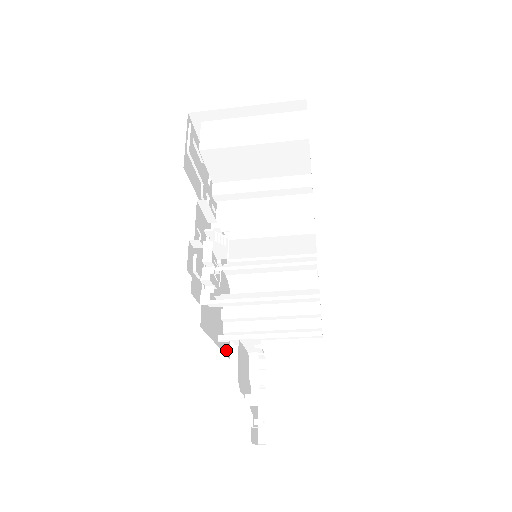
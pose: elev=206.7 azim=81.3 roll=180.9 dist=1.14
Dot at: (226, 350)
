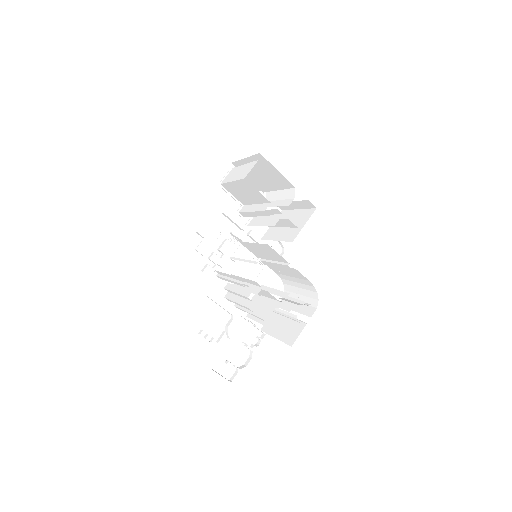
Dot at: occluded
